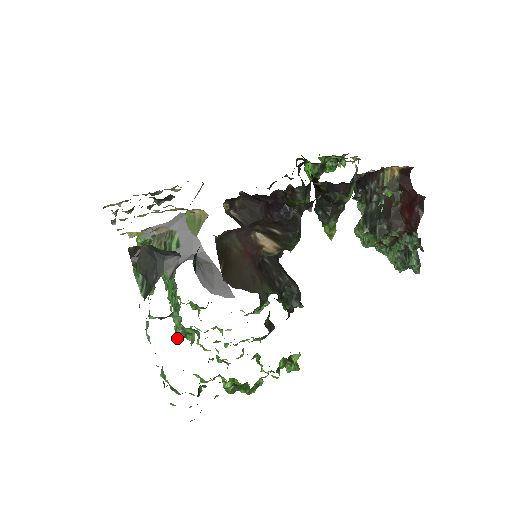
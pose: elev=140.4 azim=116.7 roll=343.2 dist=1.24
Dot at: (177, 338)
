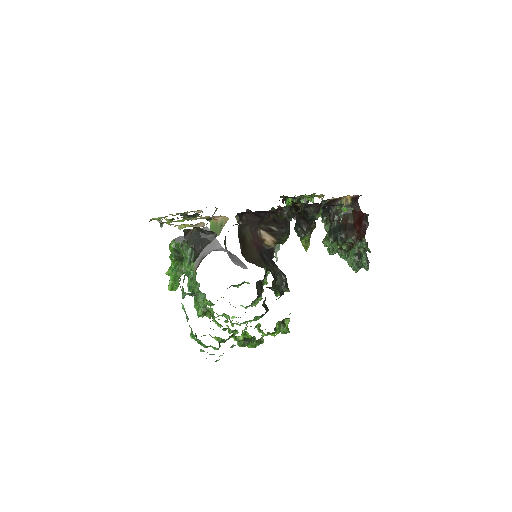
Dot at: (198, 316)
